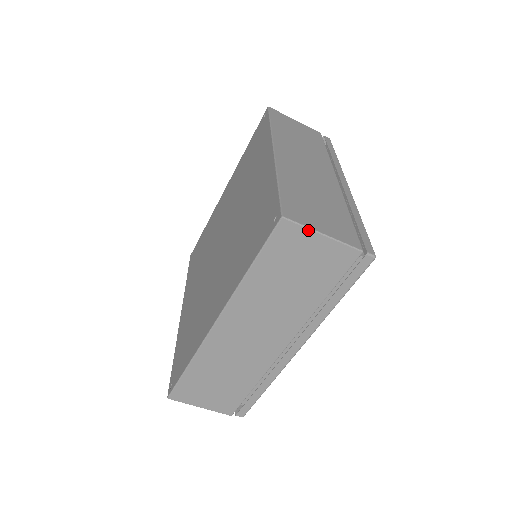
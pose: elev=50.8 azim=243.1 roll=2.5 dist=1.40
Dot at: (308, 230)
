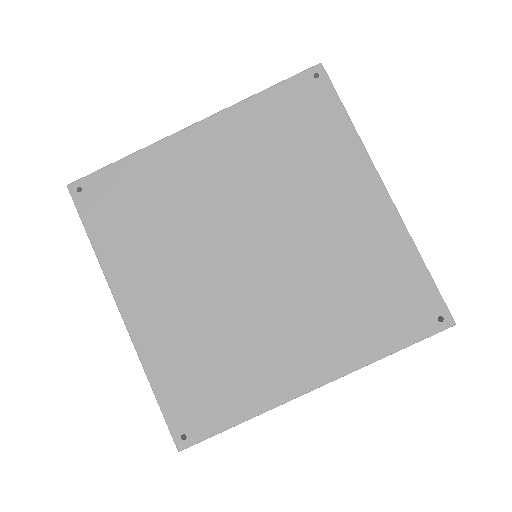
Dot at: occluded
